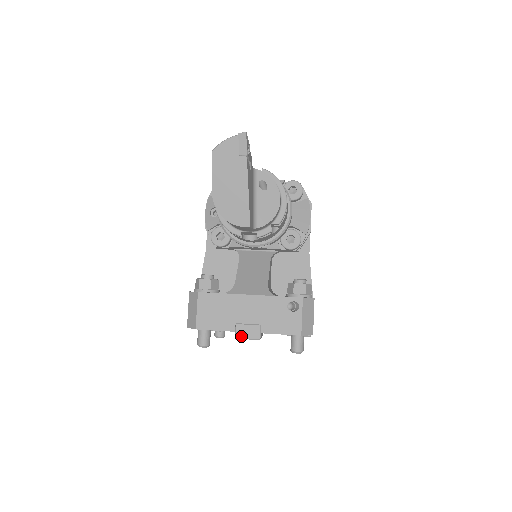
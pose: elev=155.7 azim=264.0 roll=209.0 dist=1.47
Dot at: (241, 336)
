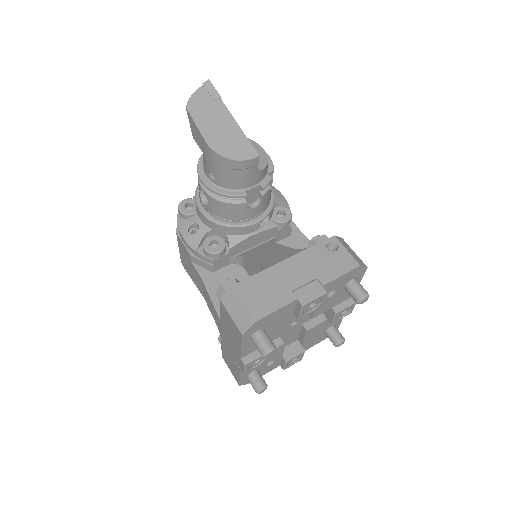
Dot at: (307, 299)
